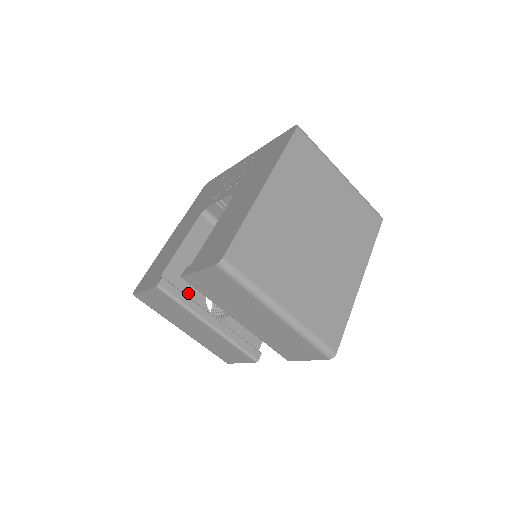
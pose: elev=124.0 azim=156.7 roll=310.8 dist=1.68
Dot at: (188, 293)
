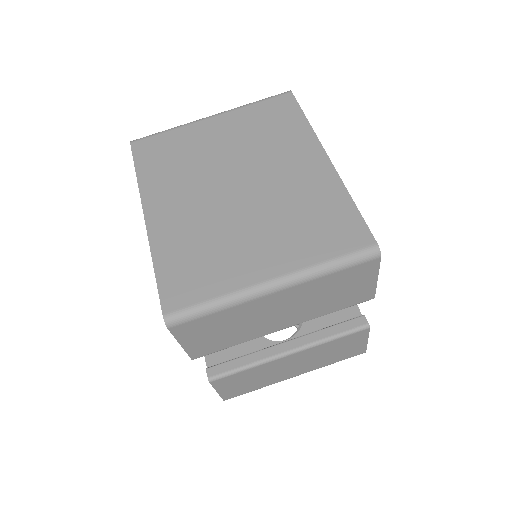
Dot at: (244, 352)
